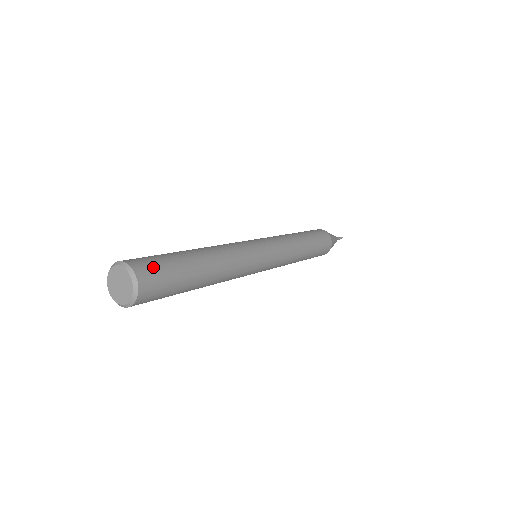
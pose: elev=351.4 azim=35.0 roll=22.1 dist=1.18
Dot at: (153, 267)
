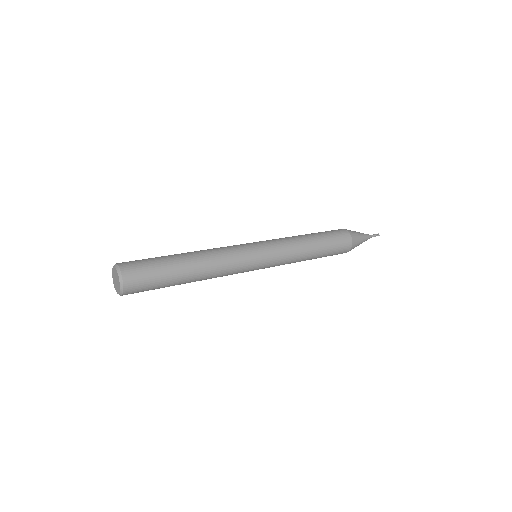
Dot at: (141, 282)
